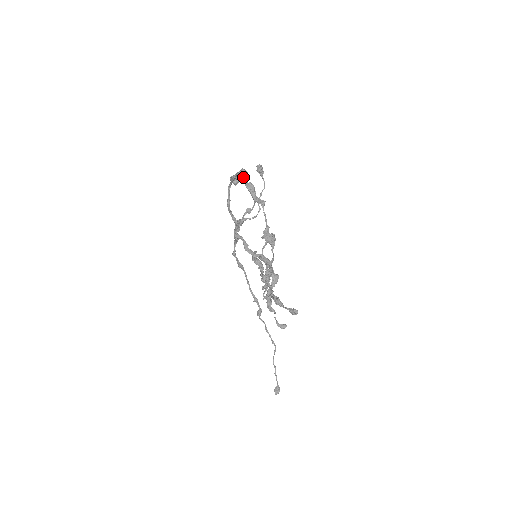
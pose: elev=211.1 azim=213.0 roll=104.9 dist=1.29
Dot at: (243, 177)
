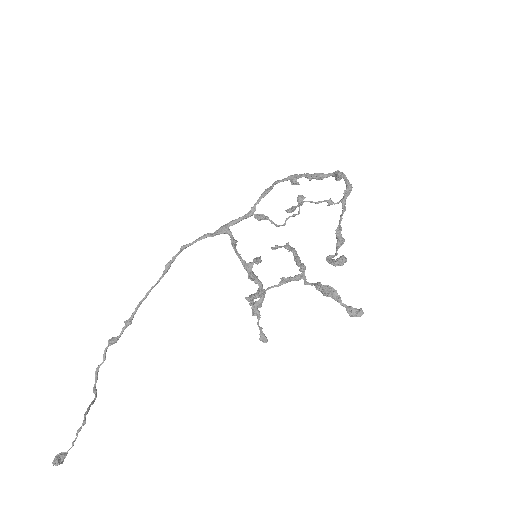
Dot at: (345, 175)
